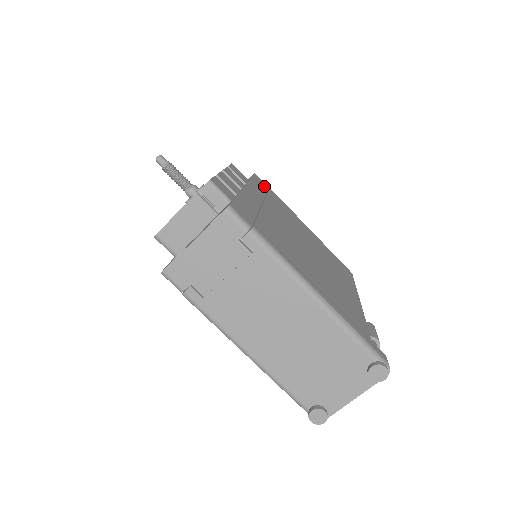
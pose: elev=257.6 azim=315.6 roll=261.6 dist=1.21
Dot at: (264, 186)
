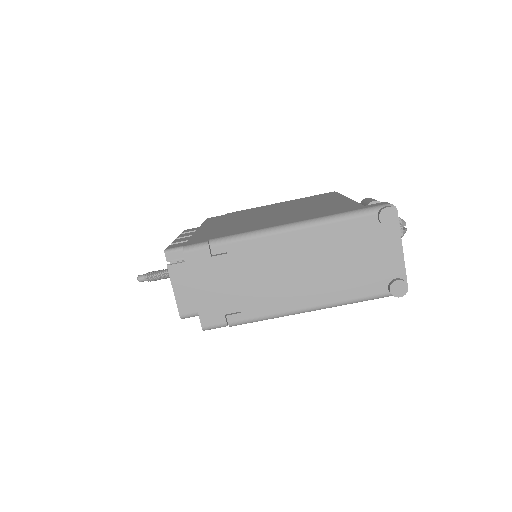
Dot at: (219, 217)
